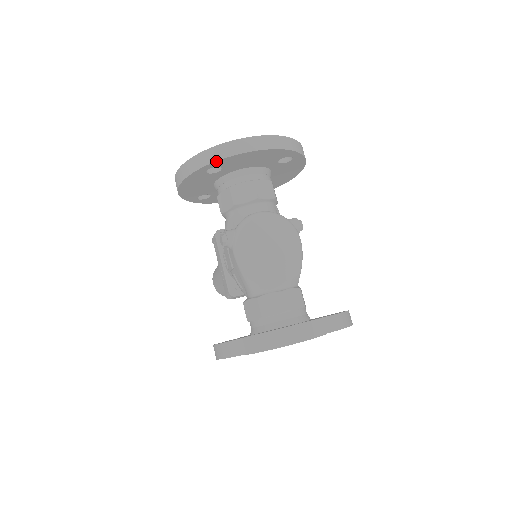
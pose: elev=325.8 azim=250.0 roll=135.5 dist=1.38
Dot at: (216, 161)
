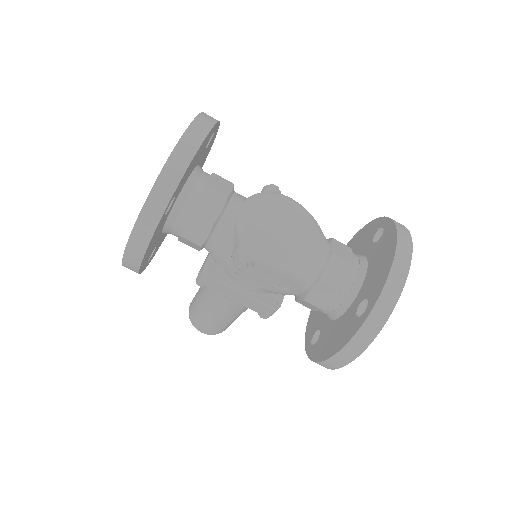
Dot at: (175, 190)
